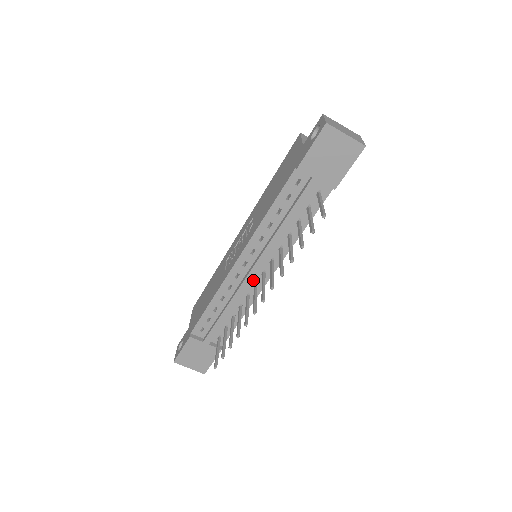
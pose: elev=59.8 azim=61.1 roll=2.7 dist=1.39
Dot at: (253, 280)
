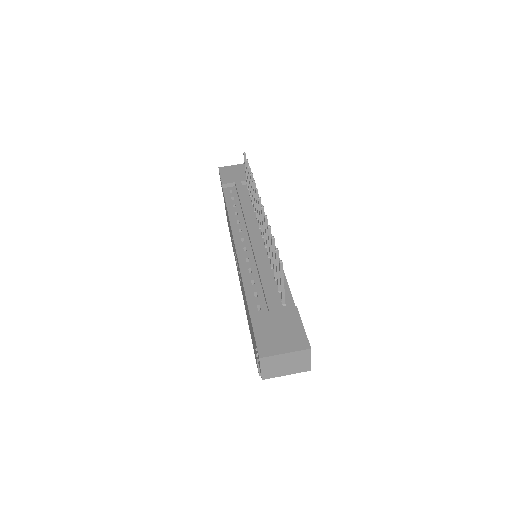
Dot at: (260, 245)
